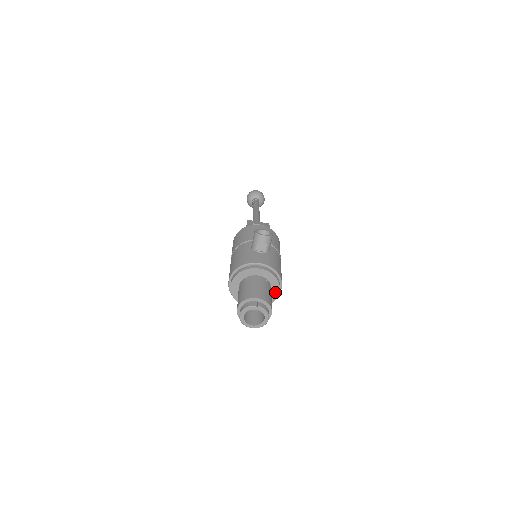
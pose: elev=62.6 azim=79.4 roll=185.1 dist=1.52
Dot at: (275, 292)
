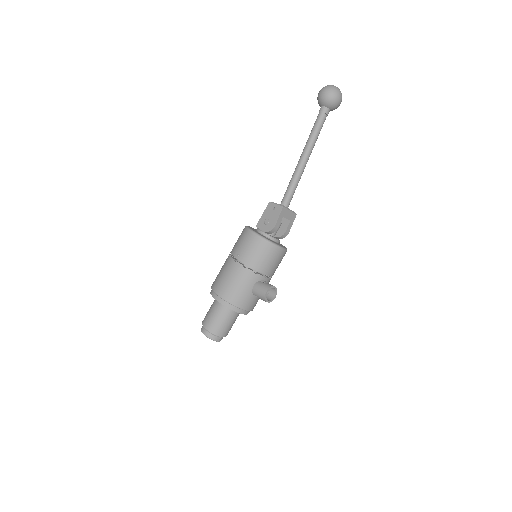
Dot at: occluded
